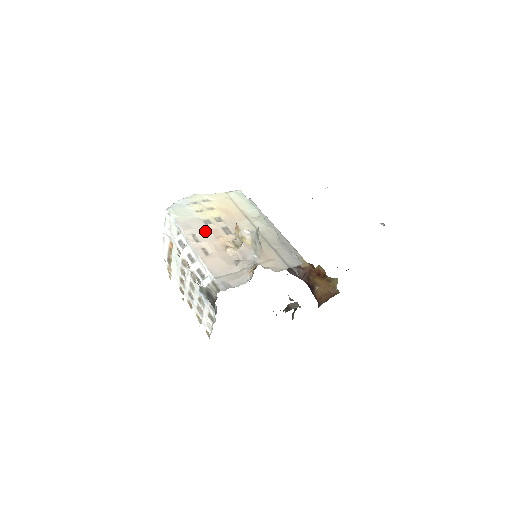
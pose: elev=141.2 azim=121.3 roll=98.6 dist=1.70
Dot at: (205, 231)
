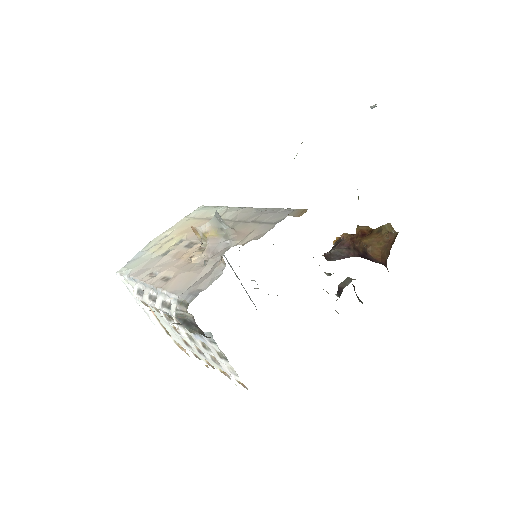
Dot at: (164, 262)
